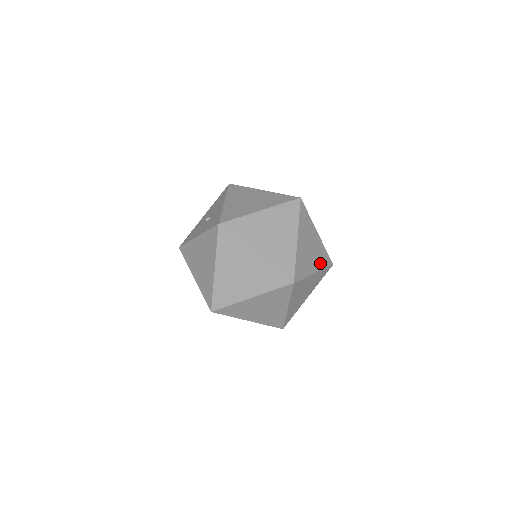
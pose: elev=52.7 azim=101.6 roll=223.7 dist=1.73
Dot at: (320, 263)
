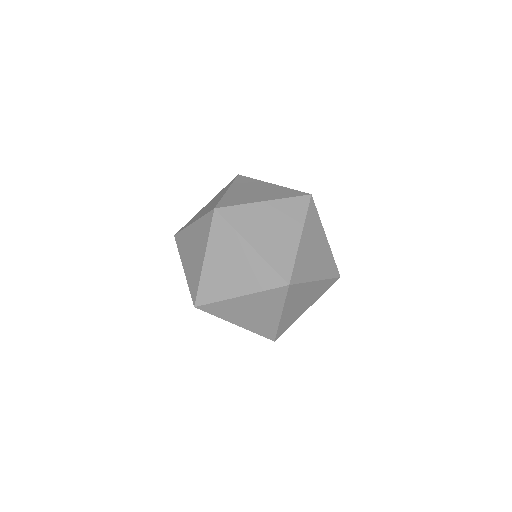
Dot at: (296, 220)
